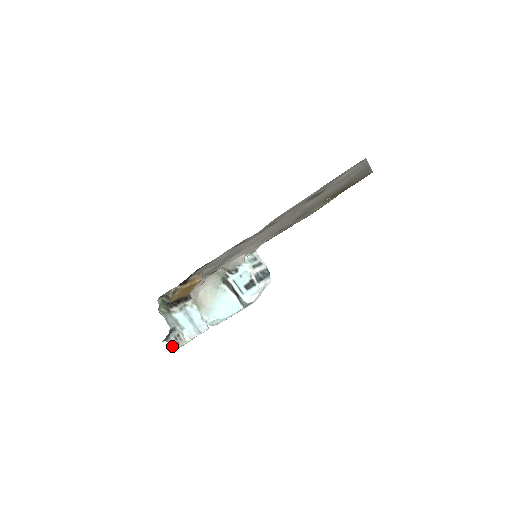
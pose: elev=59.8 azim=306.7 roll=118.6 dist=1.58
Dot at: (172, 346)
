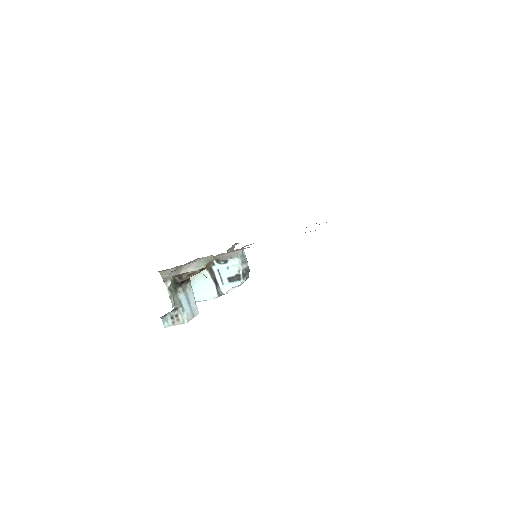
Dot at: (164, 324)
